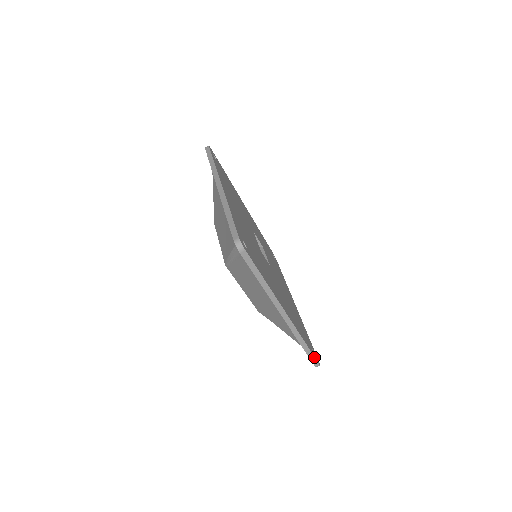
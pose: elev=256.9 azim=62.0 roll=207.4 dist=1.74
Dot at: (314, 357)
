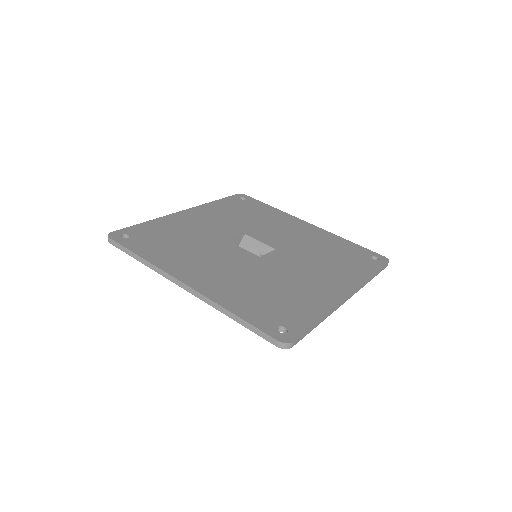
Dot at: (383, 267)
